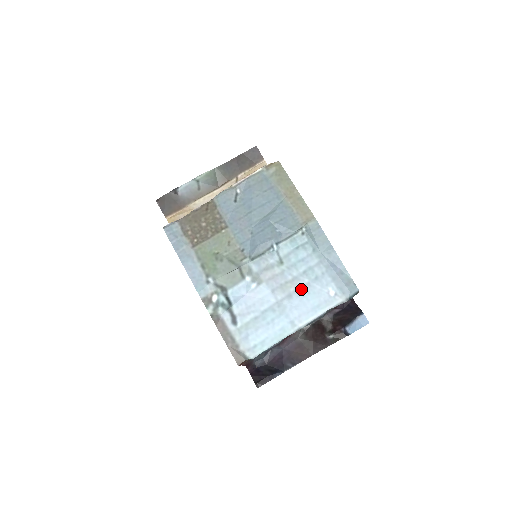
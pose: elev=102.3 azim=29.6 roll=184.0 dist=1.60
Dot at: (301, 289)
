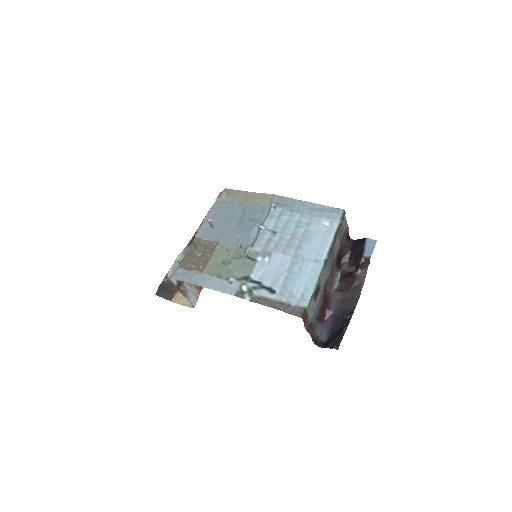
Dot at: (303, 237)
